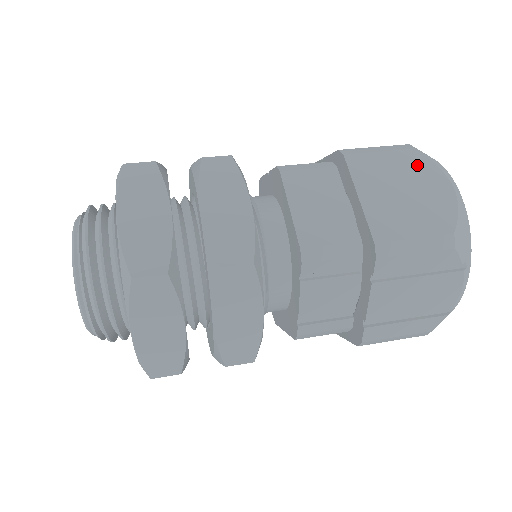
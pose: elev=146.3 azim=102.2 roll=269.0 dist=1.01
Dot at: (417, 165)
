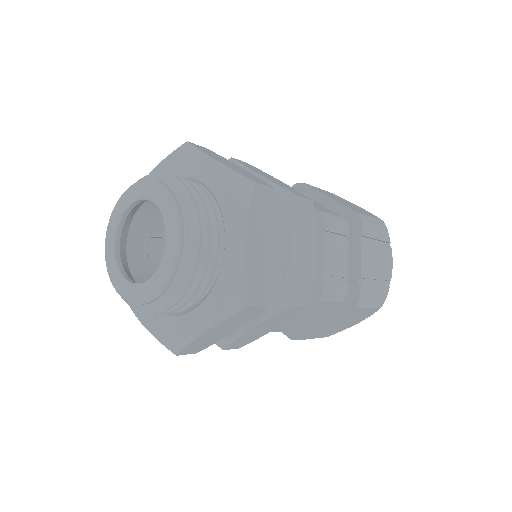
Dot at: (339, 197)
